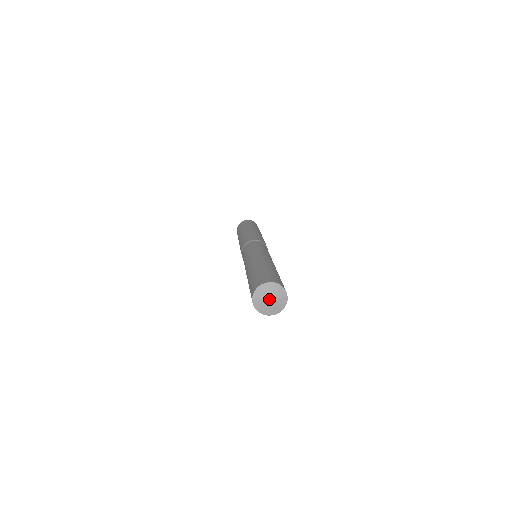
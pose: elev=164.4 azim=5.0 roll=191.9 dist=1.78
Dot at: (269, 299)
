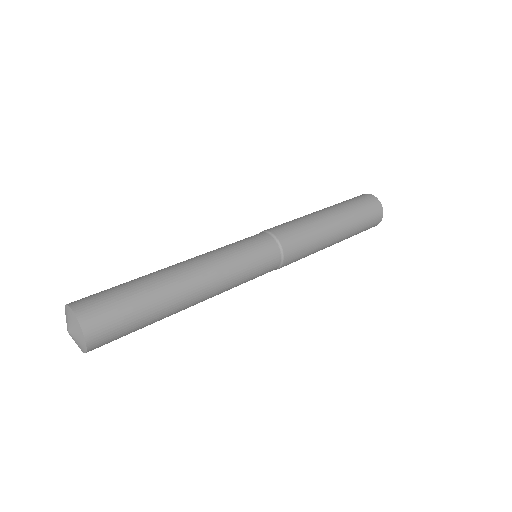
Dot at: (68, 329)
